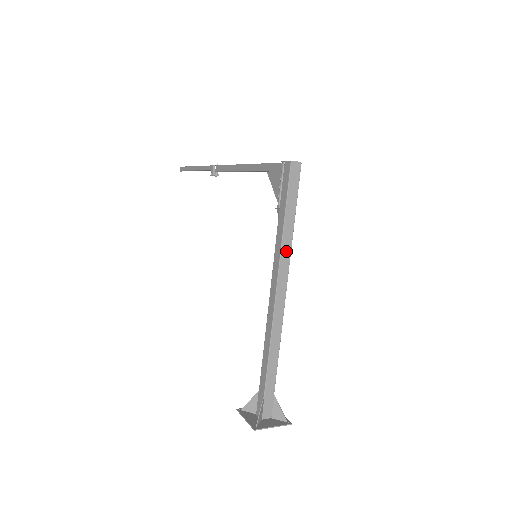
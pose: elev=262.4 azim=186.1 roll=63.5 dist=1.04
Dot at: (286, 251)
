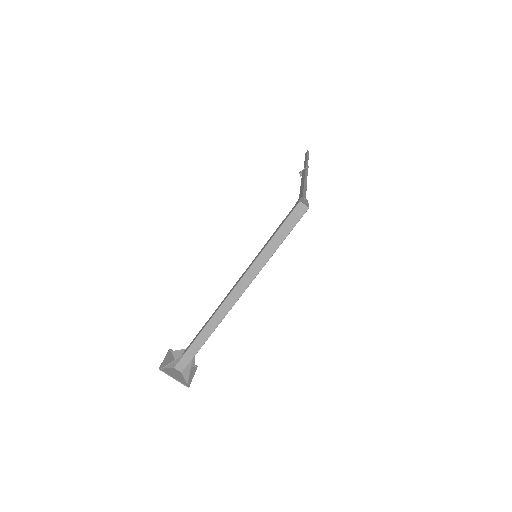
Dot at: (257, 267)
